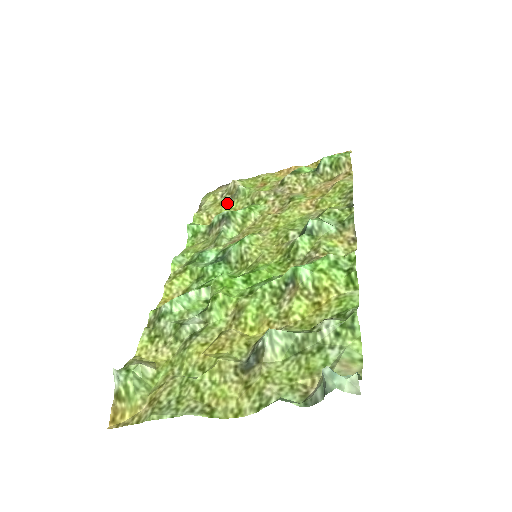
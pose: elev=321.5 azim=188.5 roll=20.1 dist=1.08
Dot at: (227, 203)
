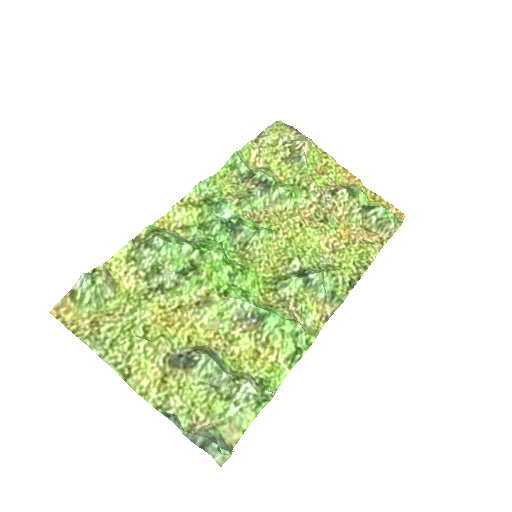
Dot at: (281, 158)
